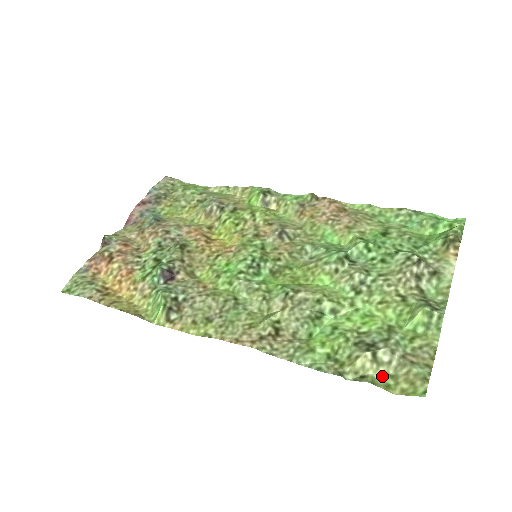
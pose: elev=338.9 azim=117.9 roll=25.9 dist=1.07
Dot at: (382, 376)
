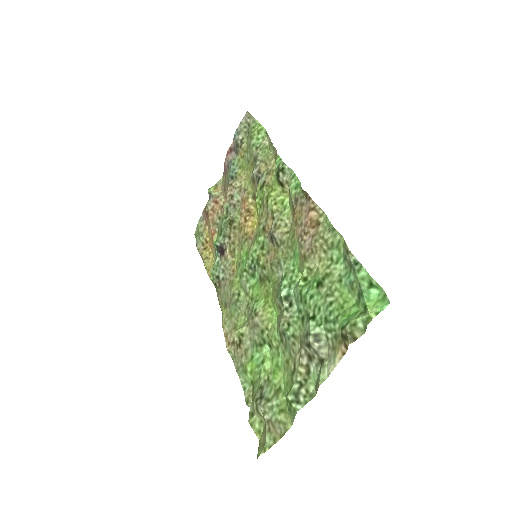
Dot at: (260, 422)
